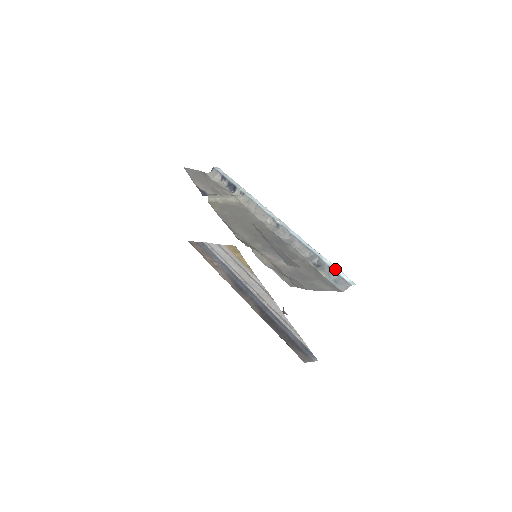
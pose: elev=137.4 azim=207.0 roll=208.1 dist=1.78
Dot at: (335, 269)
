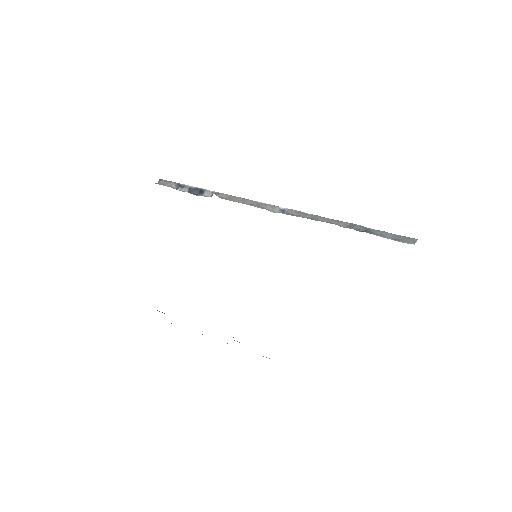
Dot at: (385, 232)
